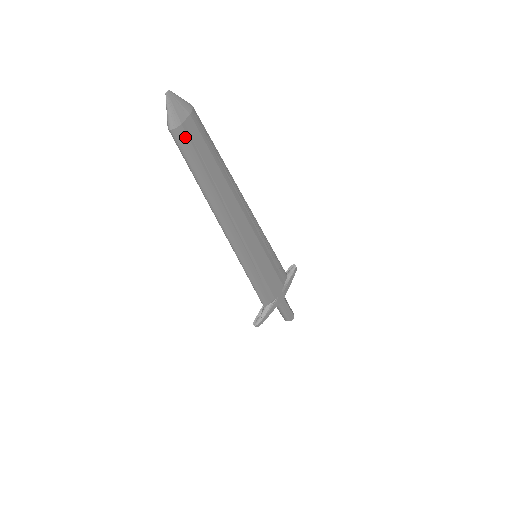
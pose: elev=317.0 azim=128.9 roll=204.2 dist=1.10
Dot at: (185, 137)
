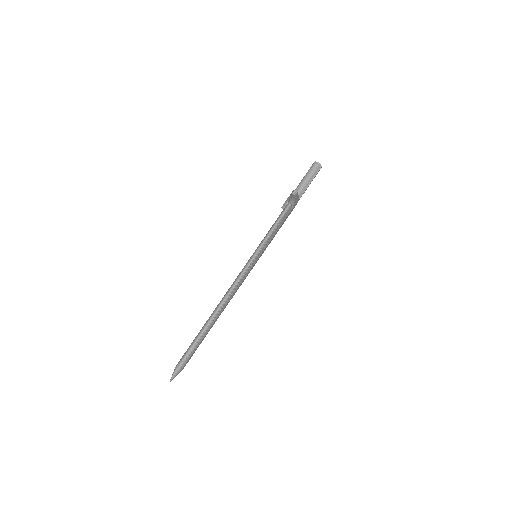
Dot at: occluded
